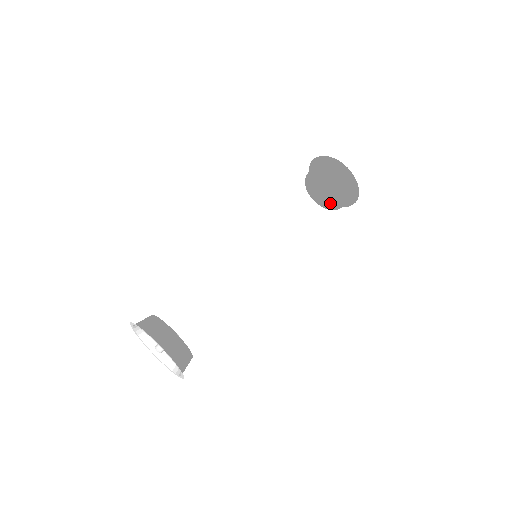
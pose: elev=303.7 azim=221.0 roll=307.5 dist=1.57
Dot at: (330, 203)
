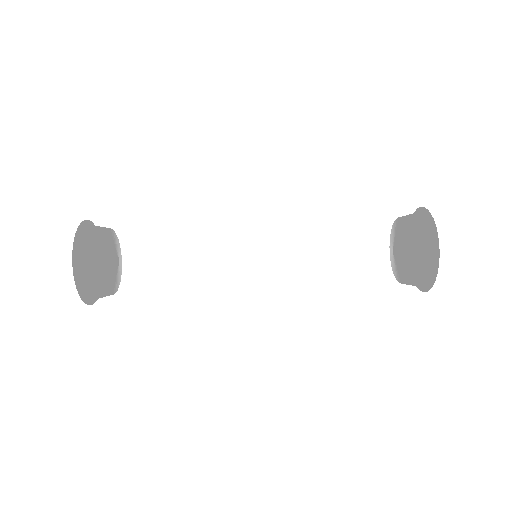
Dot at: (392, 260)
